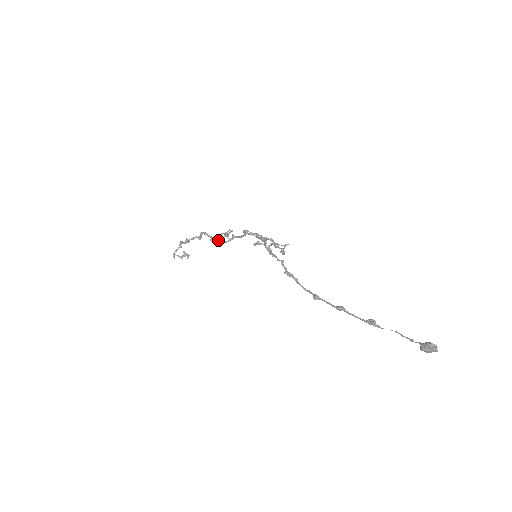
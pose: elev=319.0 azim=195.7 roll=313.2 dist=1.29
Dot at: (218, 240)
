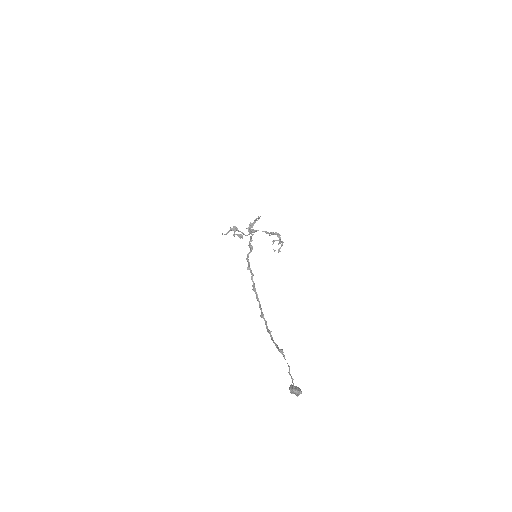
Dot at: occluded
